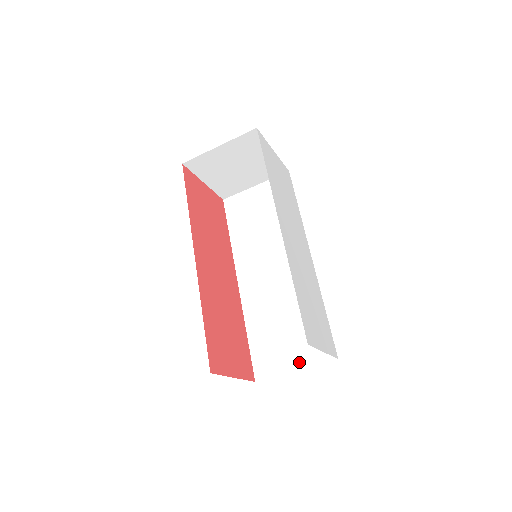
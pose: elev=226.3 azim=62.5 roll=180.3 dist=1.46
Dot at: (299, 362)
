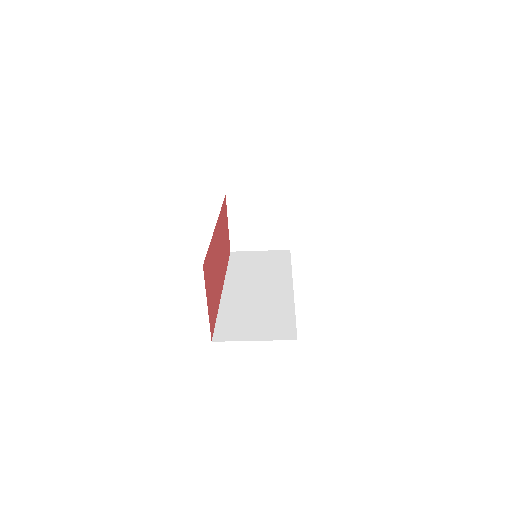
Dot at: (260, 336)
